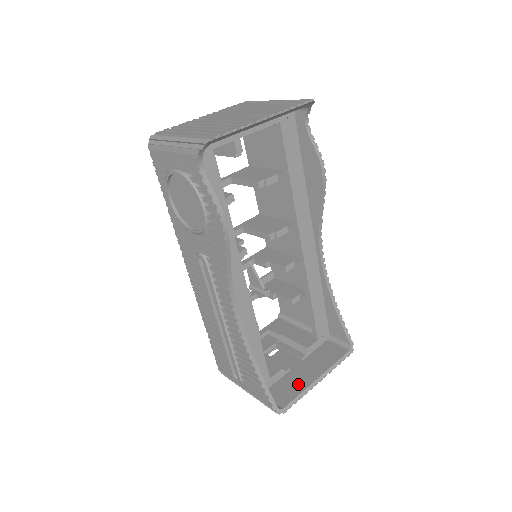
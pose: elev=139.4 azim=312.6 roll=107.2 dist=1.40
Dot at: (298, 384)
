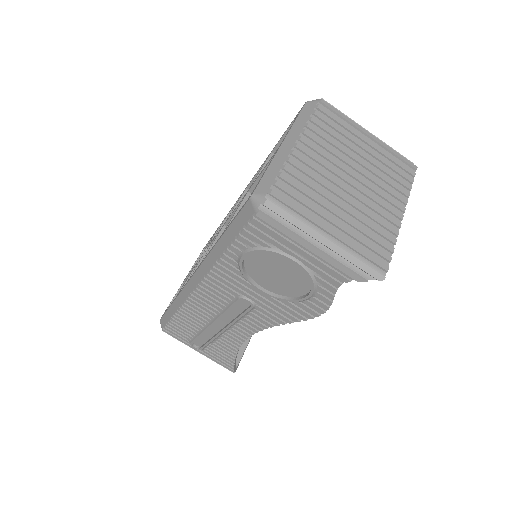
Dot at: occluded
